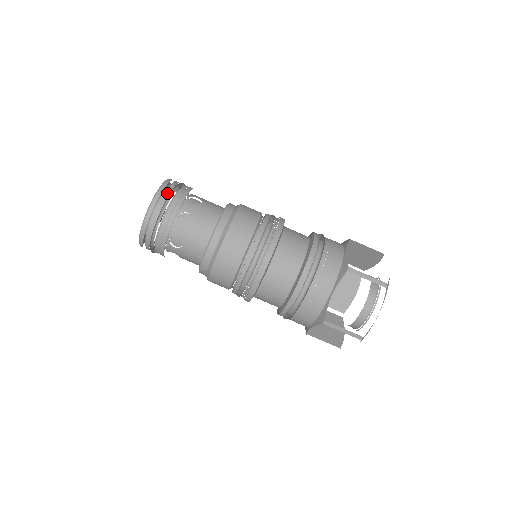
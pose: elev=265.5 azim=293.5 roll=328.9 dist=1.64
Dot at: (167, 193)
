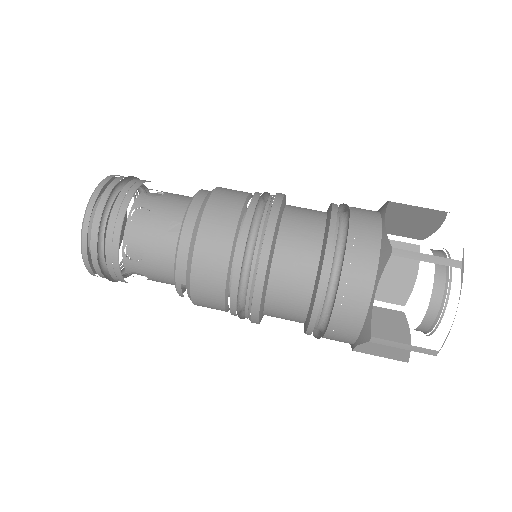
Dot at: (129, 177)
